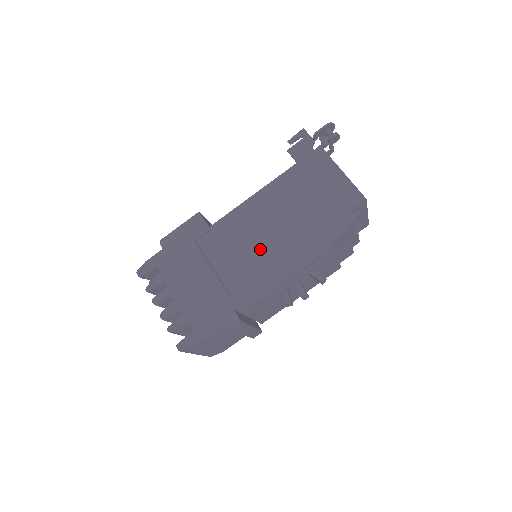
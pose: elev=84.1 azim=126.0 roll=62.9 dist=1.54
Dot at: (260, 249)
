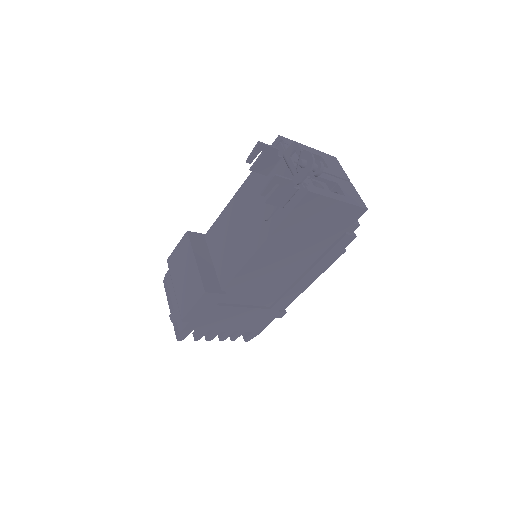
Dot at: (280, 279)
